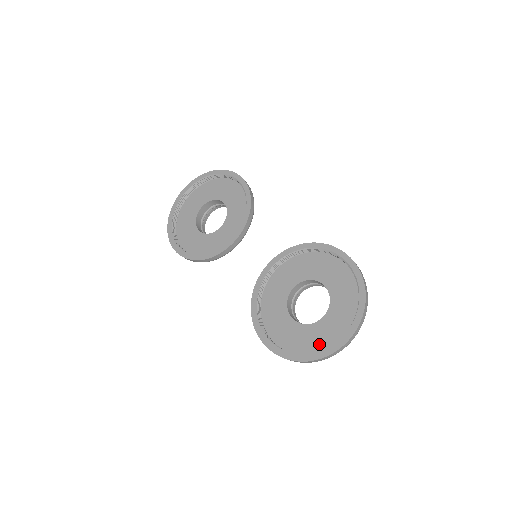
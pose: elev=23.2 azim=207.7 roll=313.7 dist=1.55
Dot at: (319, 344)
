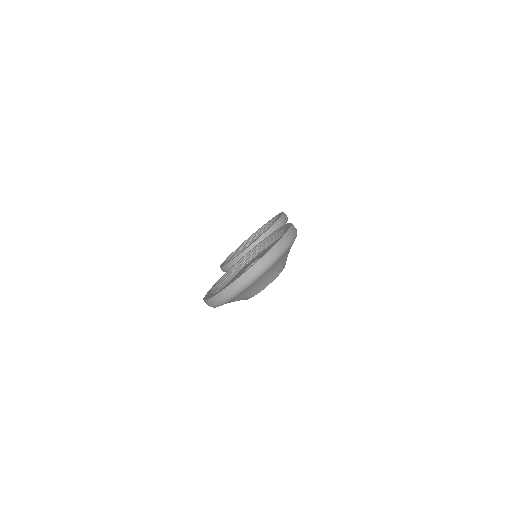
Dot at: occluded
